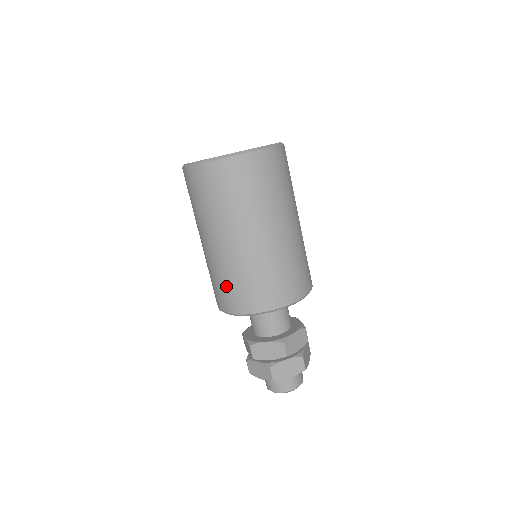
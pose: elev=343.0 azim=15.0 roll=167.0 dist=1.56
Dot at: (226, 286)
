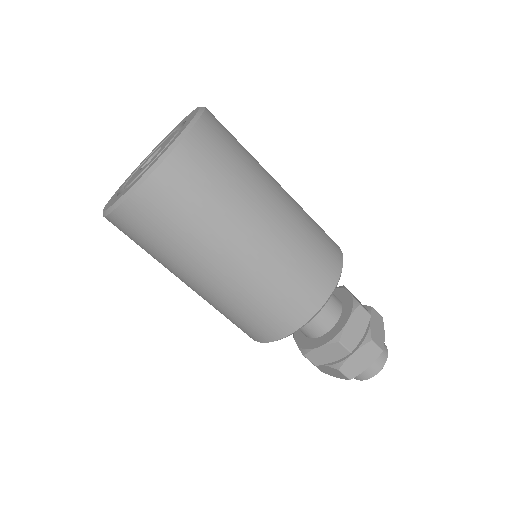
Dot at: (236, 321)
